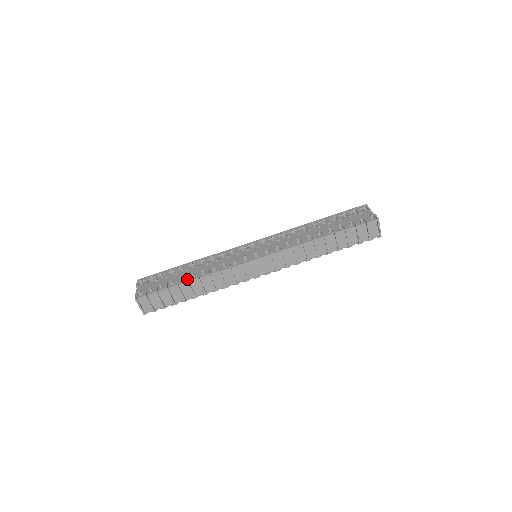
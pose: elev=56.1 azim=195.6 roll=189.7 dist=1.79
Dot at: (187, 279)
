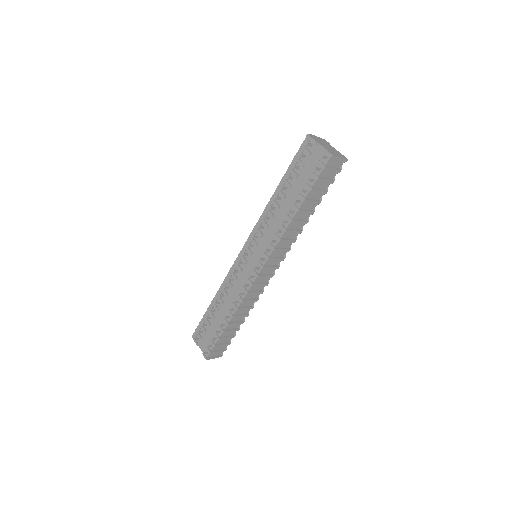
Dot at: (226, 322)
